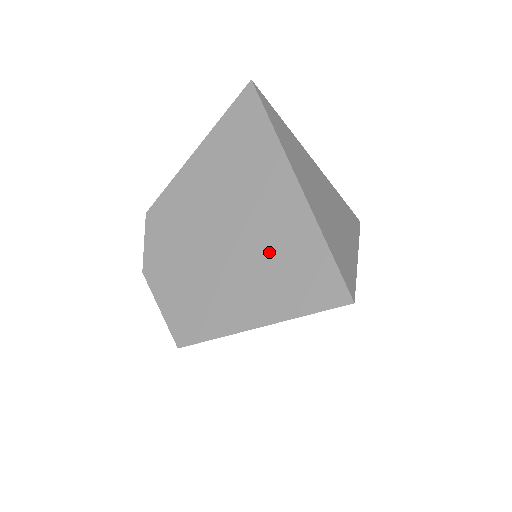
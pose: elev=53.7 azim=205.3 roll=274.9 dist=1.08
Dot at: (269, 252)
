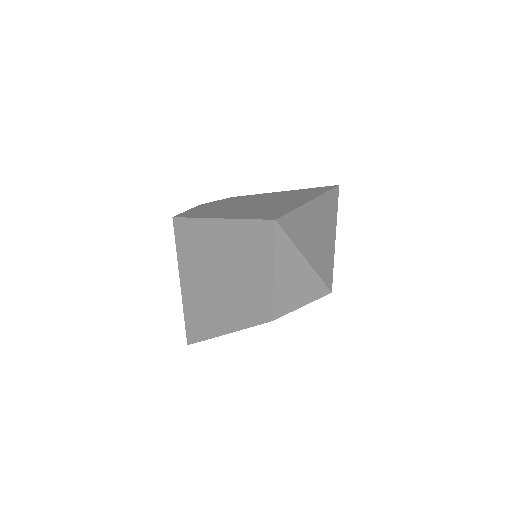
Dot at: (264, 208)
